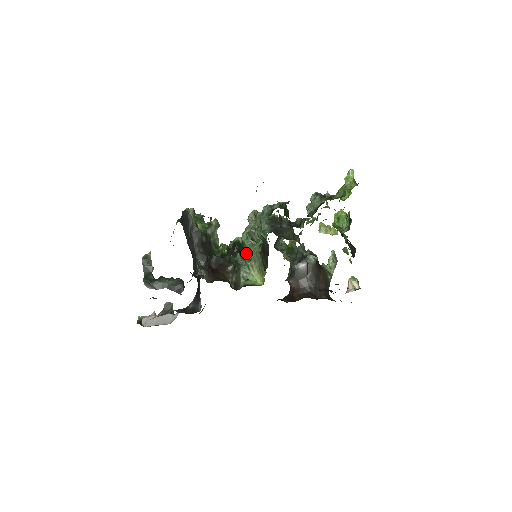
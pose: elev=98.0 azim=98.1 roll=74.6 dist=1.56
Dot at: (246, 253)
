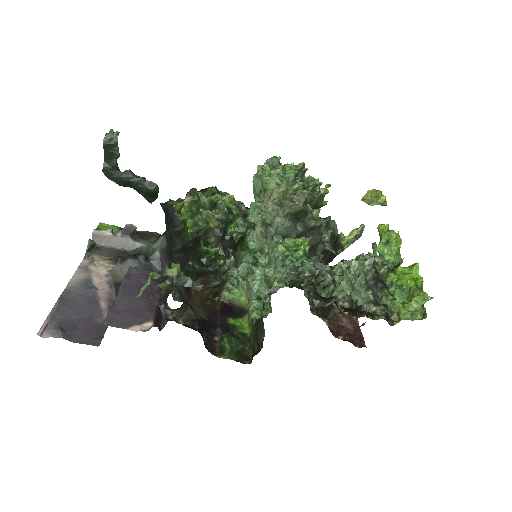
Dot at: (244, 252)
